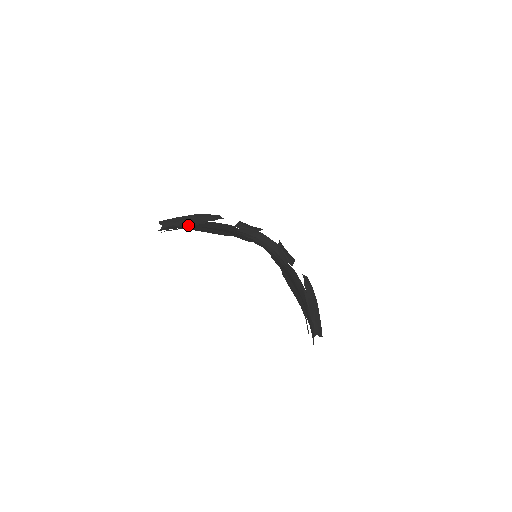
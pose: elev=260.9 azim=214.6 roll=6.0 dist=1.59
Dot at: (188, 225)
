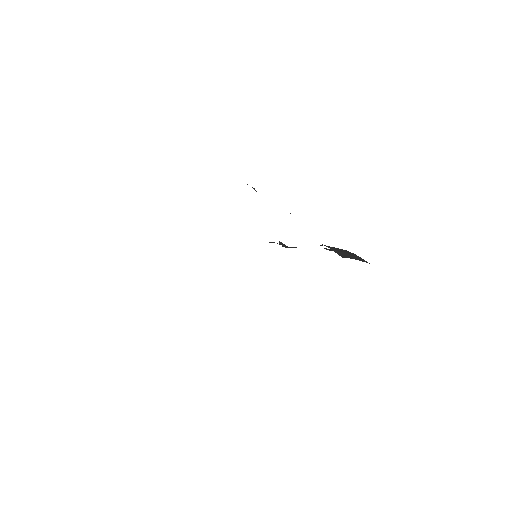
Dot at: occluded
